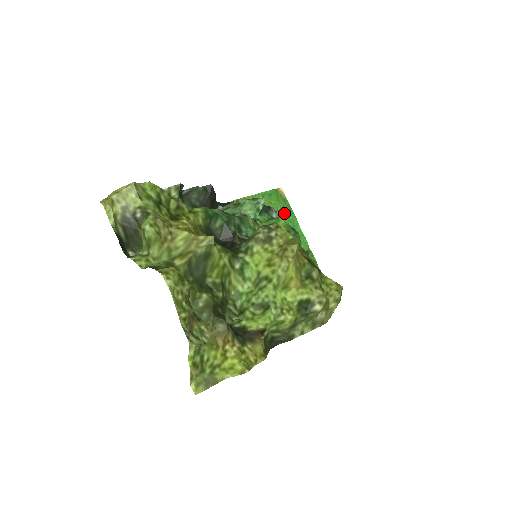
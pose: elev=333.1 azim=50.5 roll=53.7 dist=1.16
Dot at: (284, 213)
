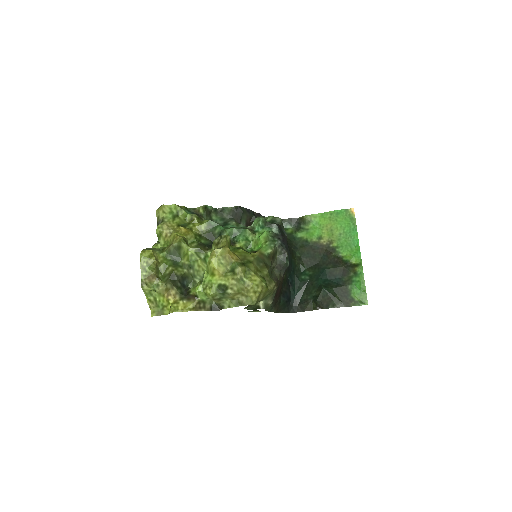
Dot at: (347, 229)
